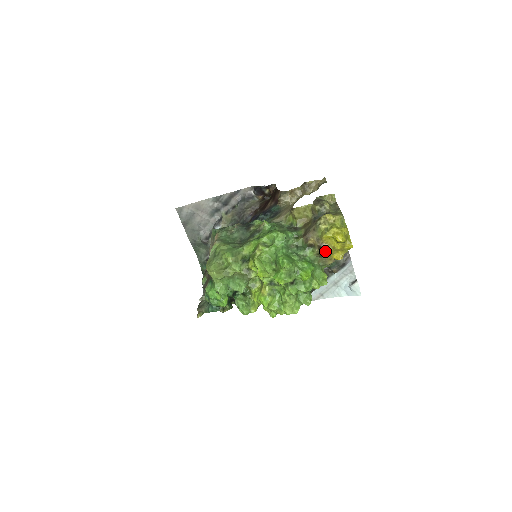
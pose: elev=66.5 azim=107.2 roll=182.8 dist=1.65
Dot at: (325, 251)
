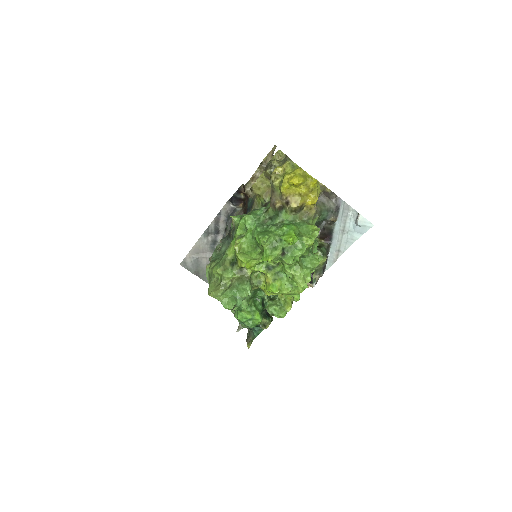
Dot at: (294, 203)
